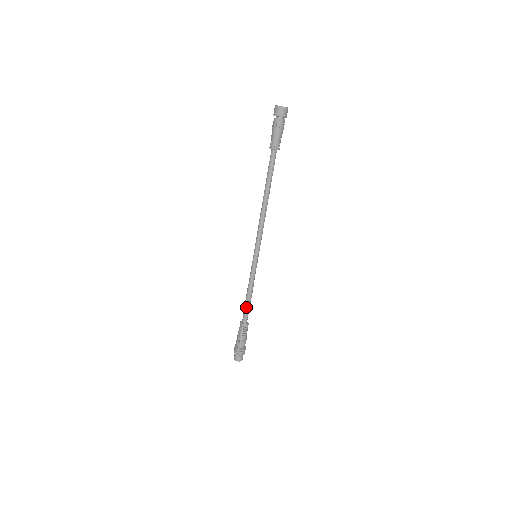
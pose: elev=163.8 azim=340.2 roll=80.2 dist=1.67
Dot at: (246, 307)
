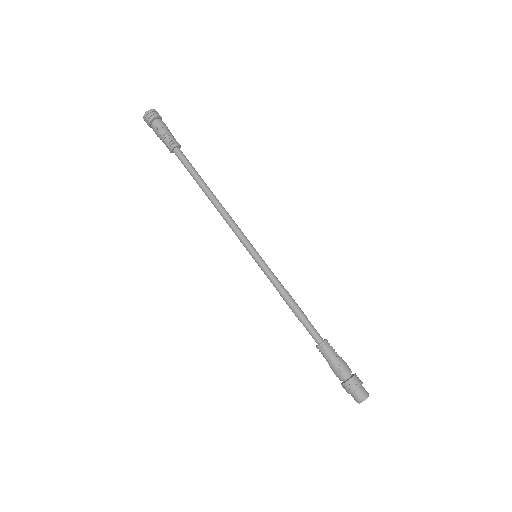
Dot at: (301, 321)
